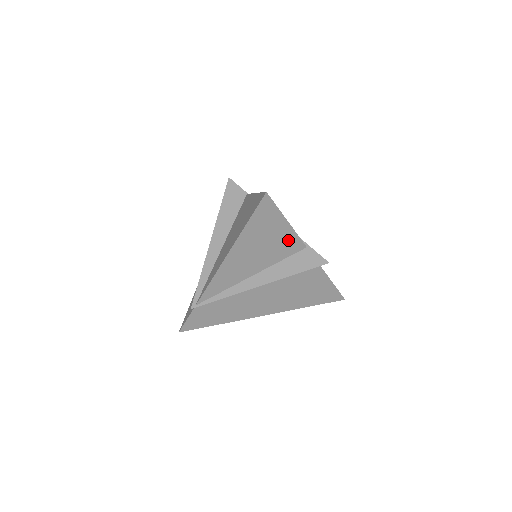
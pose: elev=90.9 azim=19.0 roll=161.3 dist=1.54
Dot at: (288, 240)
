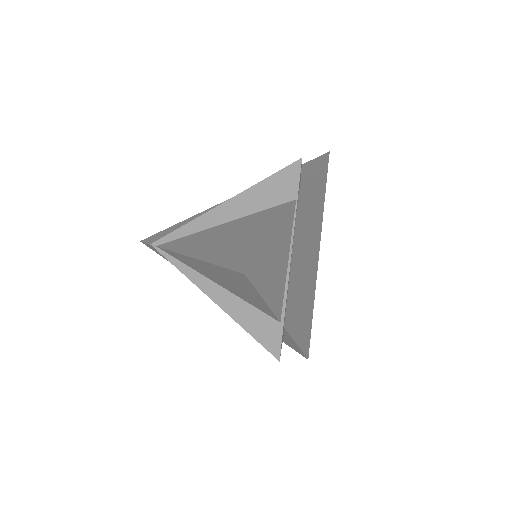
Dot at: (261, 305)
